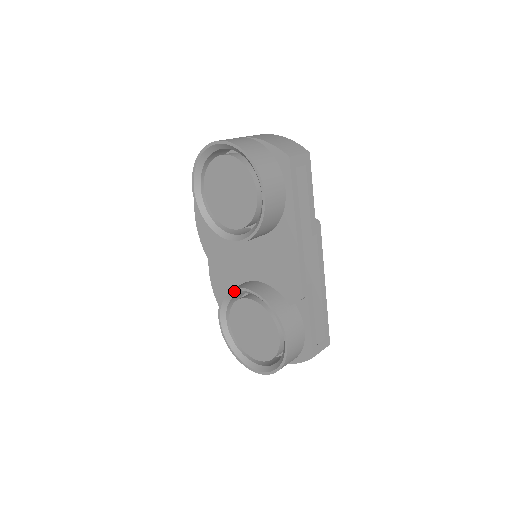
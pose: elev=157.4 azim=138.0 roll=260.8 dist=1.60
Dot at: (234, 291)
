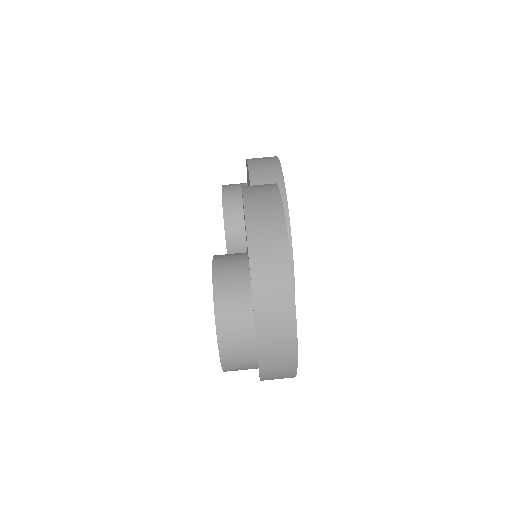
Dot at: (225, 234)
